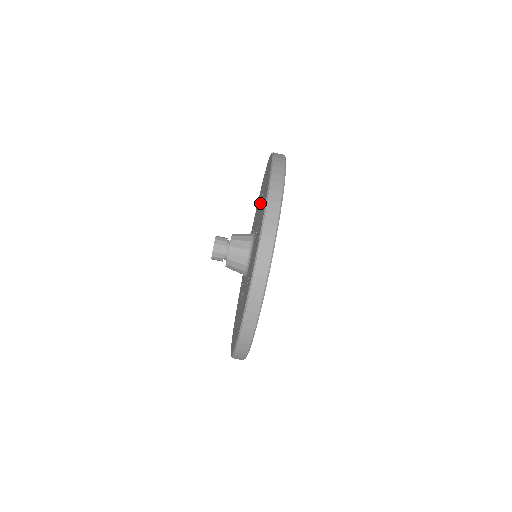
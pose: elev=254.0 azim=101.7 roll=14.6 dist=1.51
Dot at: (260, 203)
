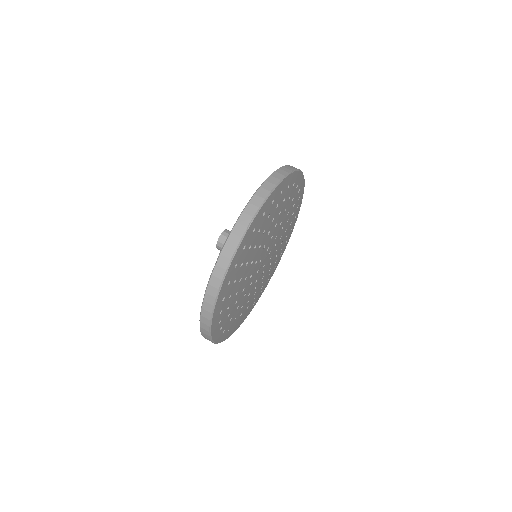
Dot at: occluded
